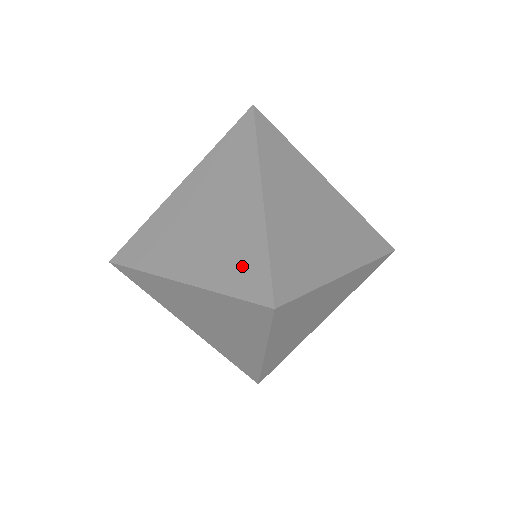
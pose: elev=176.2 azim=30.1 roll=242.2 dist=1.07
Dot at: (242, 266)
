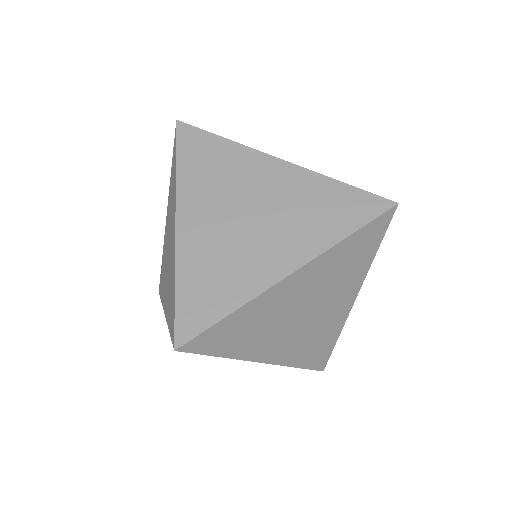
Dot at: (208, 292)
